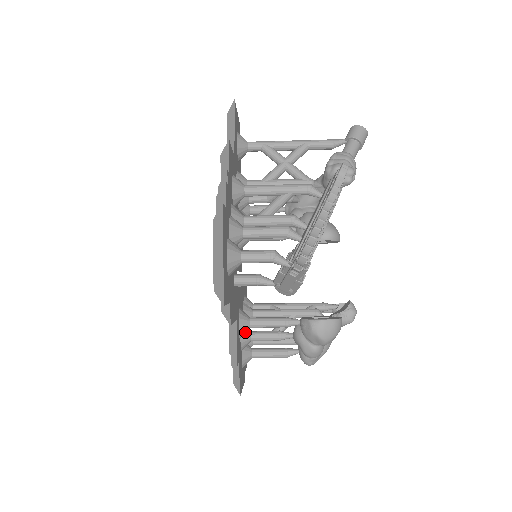
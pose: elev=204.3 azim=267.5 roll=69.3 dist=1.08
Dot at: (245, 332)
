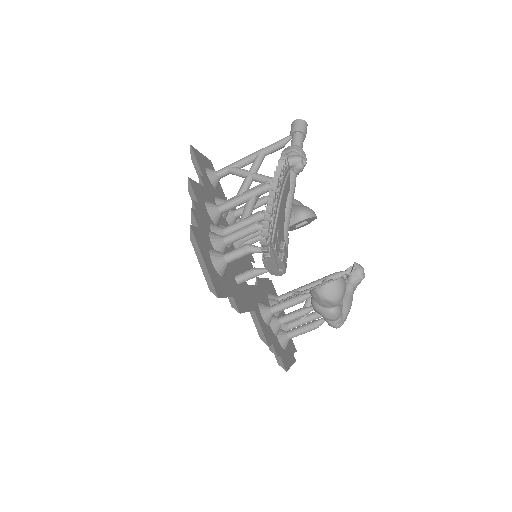
Dot at: occluded
